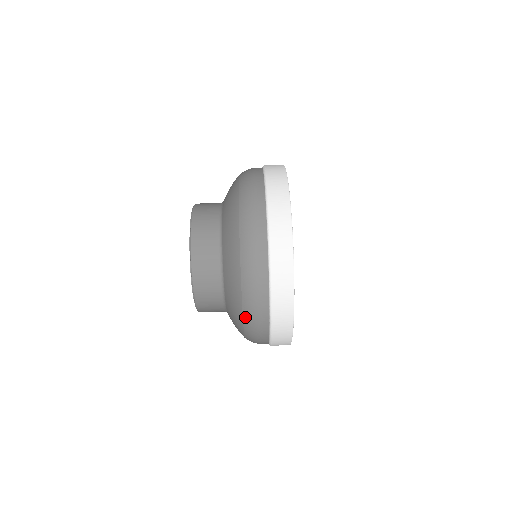
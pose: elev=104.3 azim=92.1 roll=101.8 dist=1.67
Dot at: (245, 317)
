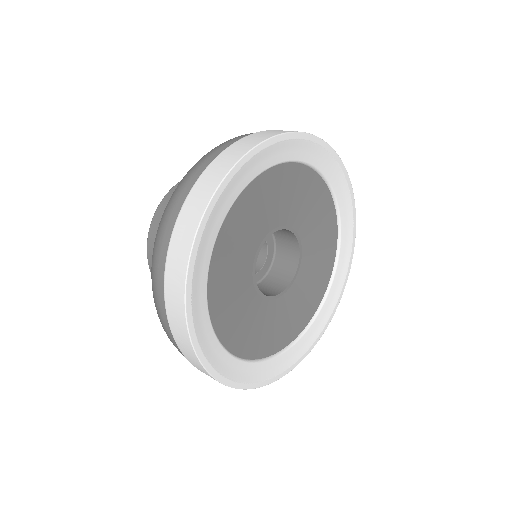
Dot at: occluded
